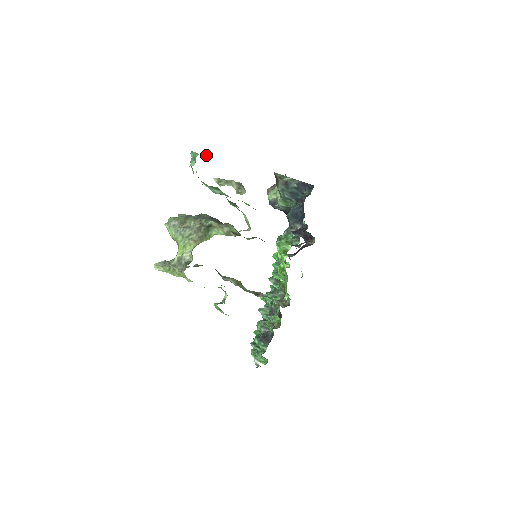
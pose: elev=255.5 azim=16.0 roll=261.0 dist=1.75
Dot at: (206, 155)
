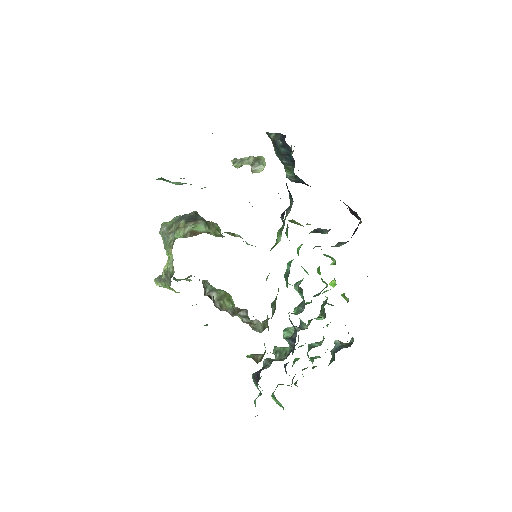
Dot at: occluded
